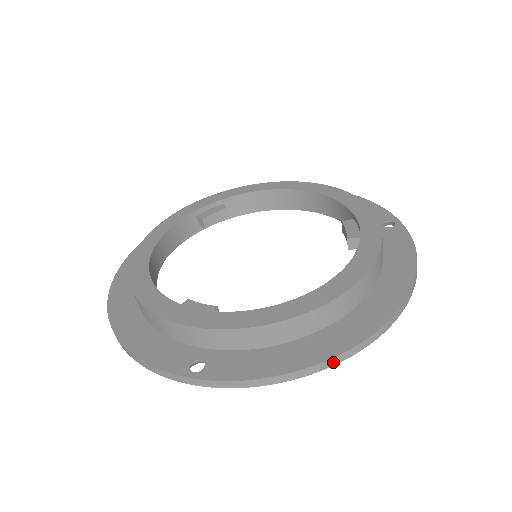
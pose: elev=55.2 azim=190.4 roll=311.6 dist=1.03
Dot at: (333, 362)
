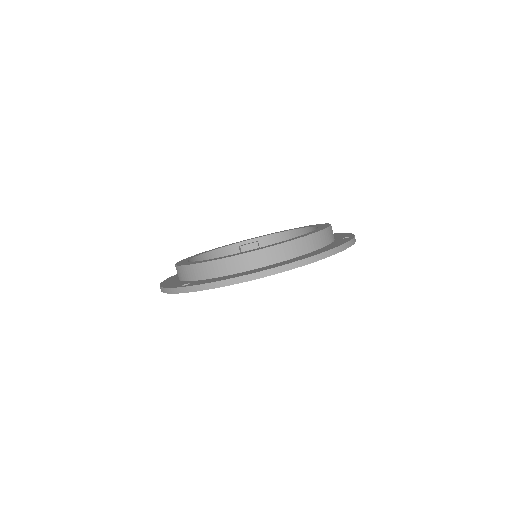
Dot at: (252, 277)
